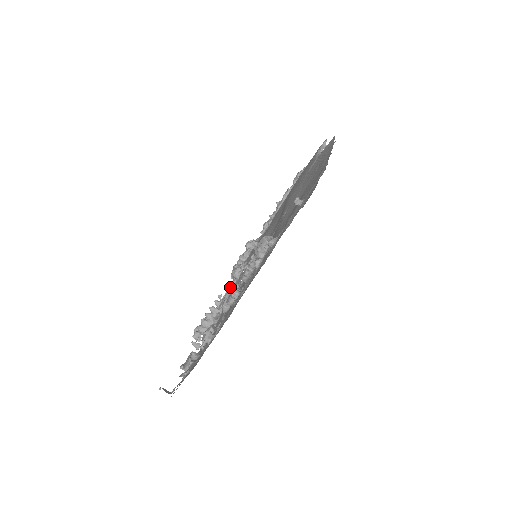
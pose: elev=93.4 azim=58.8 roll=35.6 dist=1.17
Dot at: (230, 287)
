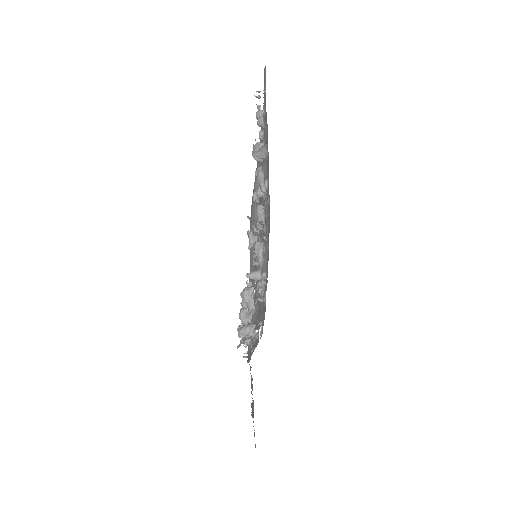
Dot at: occluded
